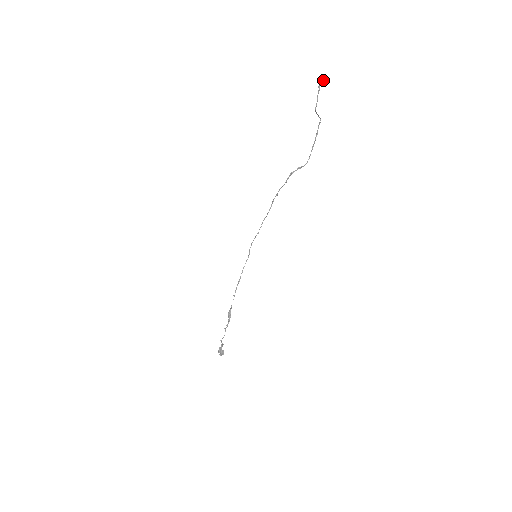
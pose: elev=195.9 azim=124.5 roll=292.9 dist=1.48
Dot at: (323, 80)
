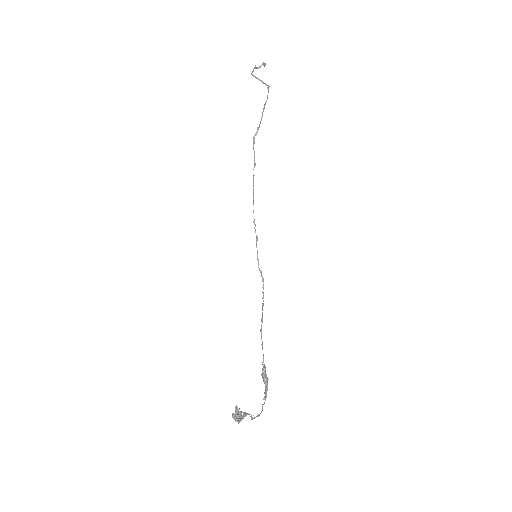
Dot at: occluded
